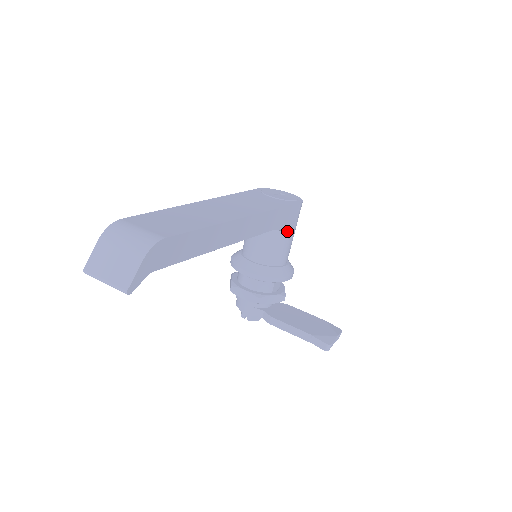
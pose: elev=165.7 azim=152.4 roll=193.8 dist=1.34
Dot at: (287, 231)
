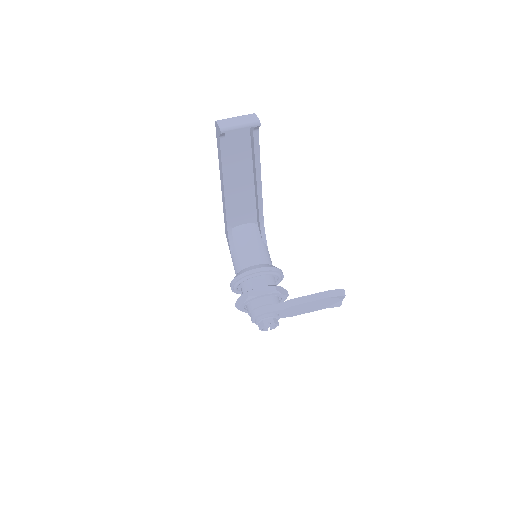
Dot at: (265, 237)
